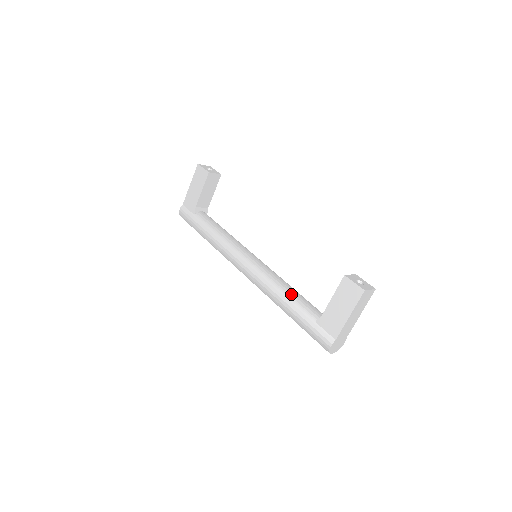
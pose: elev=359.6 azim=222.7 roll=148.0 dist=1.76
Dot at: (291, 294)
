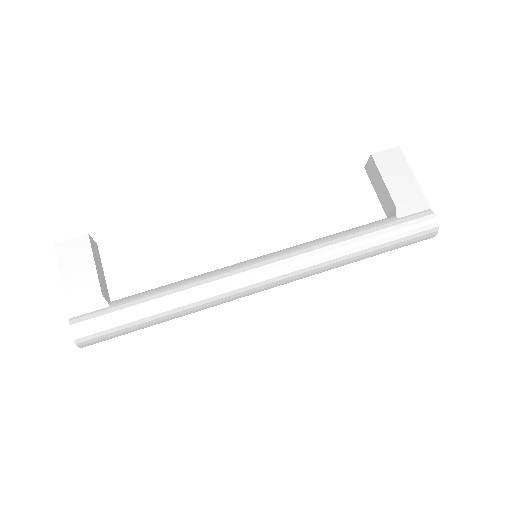
Dot at: (344, 231)
